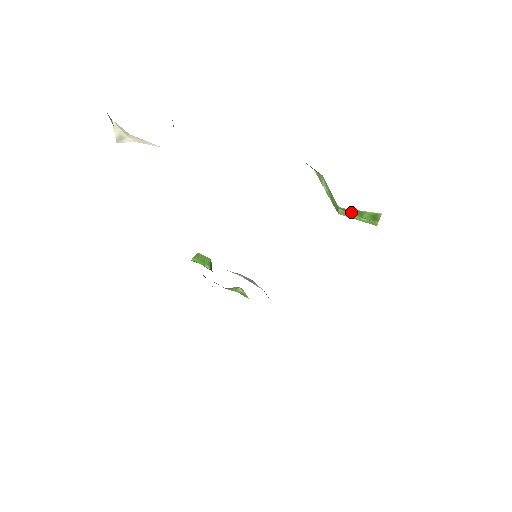
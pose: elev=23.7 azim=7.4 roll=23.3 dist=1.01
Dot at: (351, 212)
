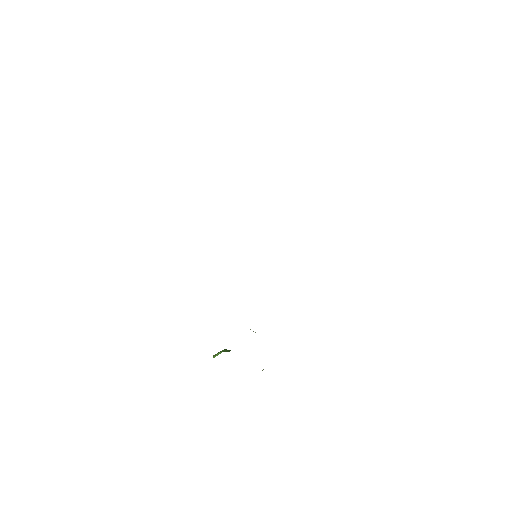
Dot at: occluded
